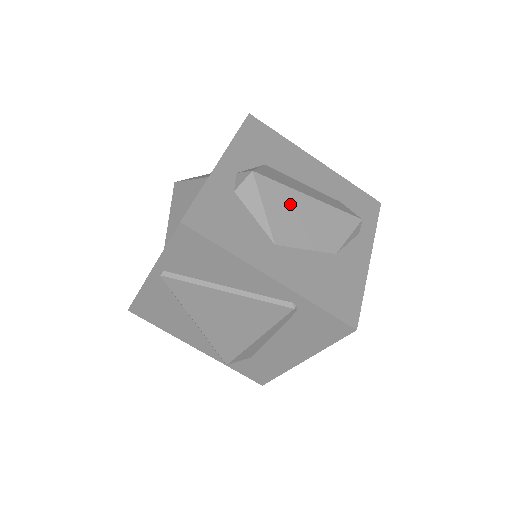
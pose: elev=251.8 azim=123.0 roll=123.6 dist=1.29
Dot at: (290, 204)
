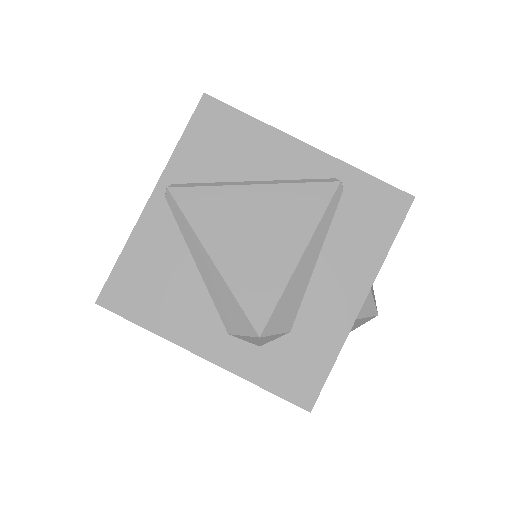
Dot at: occluded
